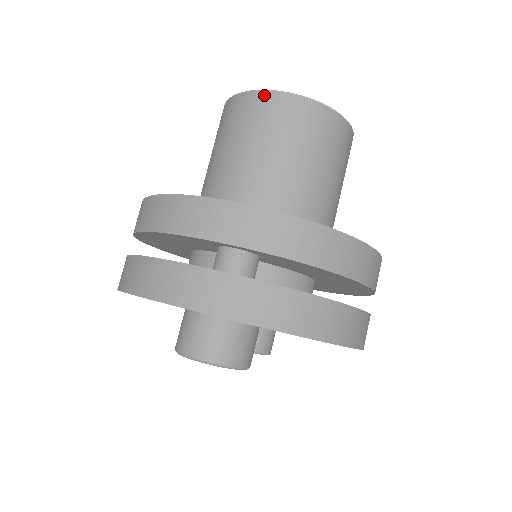
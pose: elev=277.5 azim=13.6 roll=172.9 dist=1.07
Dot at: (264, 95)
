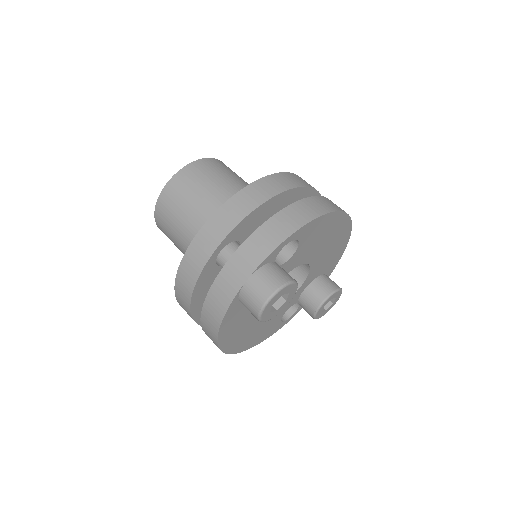
Dot at: (161, 199)
